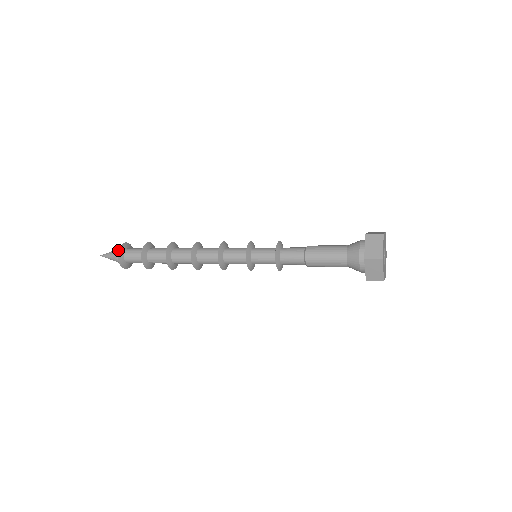
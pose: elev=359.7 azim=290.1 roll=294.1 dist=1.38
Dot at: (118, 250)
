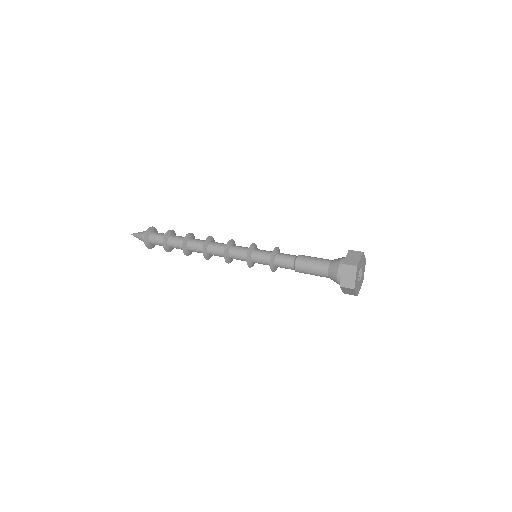
Dot at: (148, 228)
